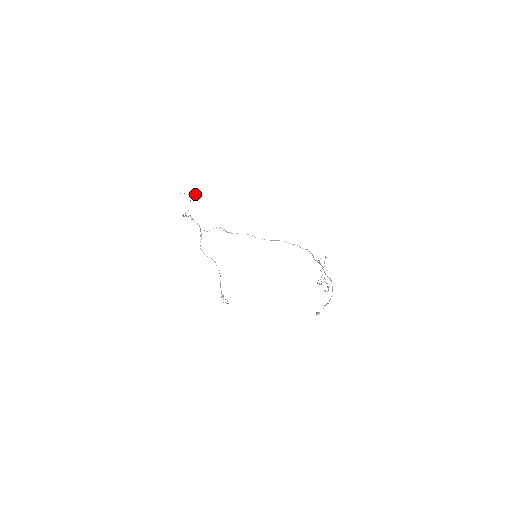
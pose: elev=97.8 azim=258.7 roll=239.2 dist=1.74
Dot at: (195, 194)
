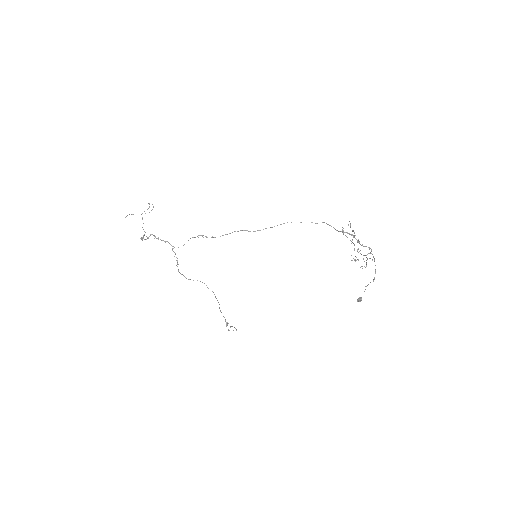
Dot at: occluded
